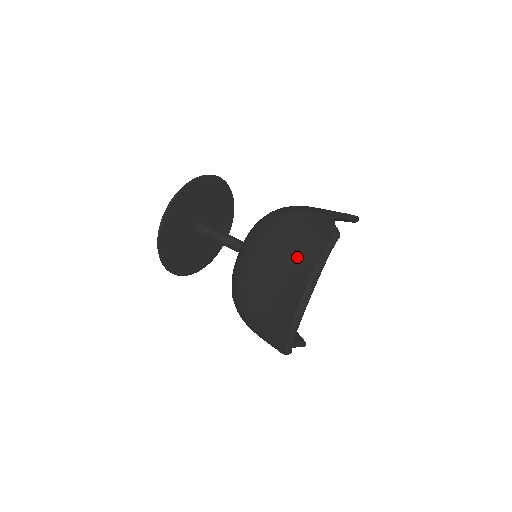
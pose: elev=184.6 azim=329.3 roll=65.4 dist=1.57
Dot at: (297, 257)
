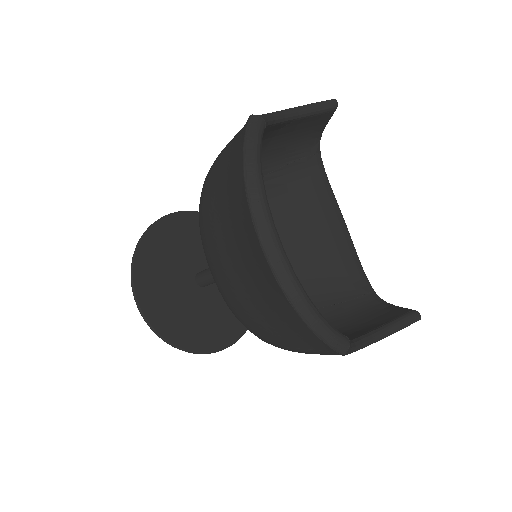
Dot at: (230, 202)
